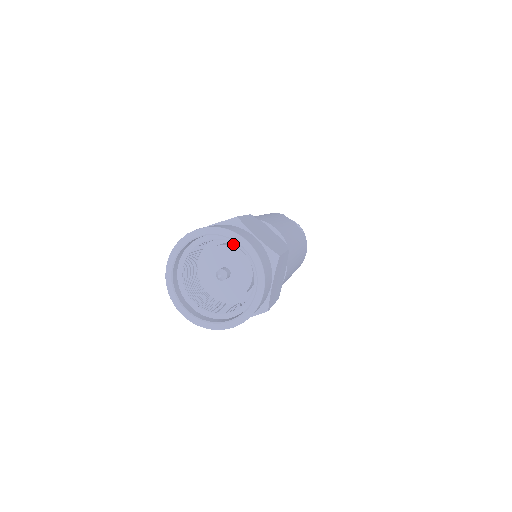
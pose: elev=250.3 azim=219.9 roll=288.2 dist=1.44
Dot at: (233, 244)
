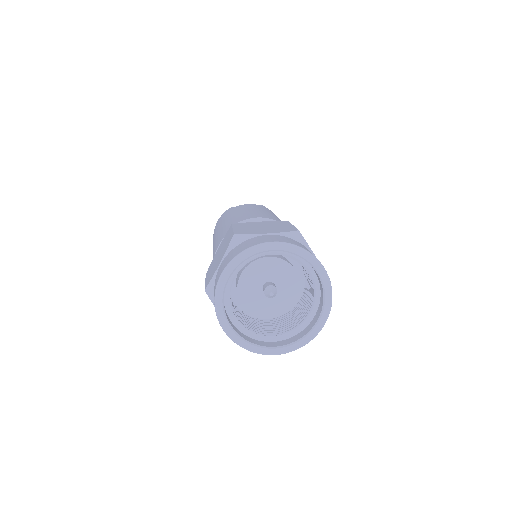
Dot at: occluded
